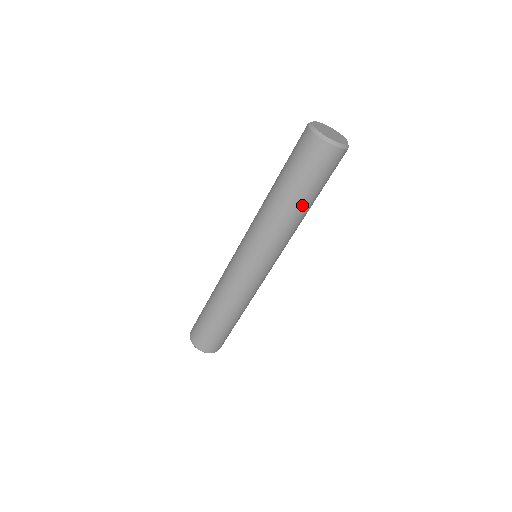
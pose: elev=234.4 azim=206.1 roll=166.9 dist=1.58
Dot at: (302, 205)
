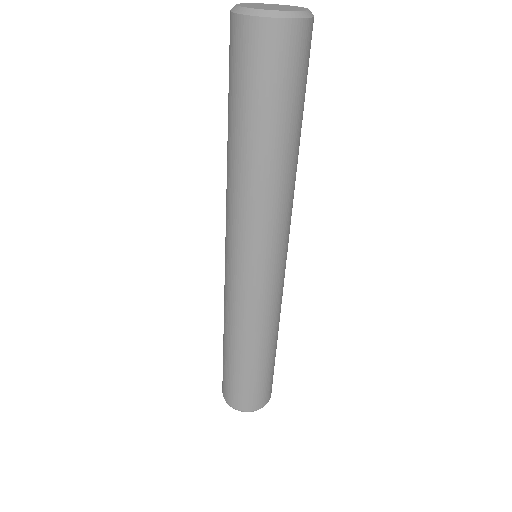
Dot at: (279, 148)
